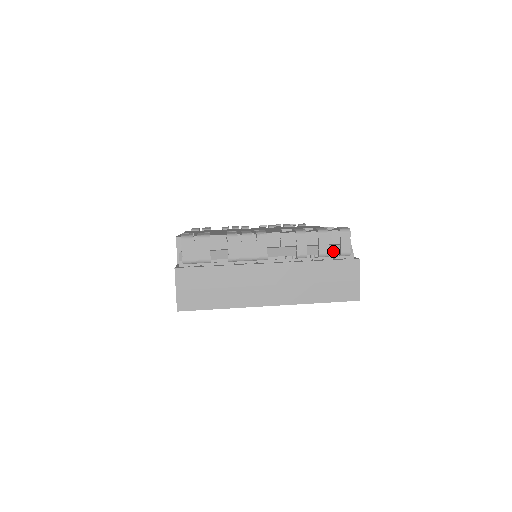
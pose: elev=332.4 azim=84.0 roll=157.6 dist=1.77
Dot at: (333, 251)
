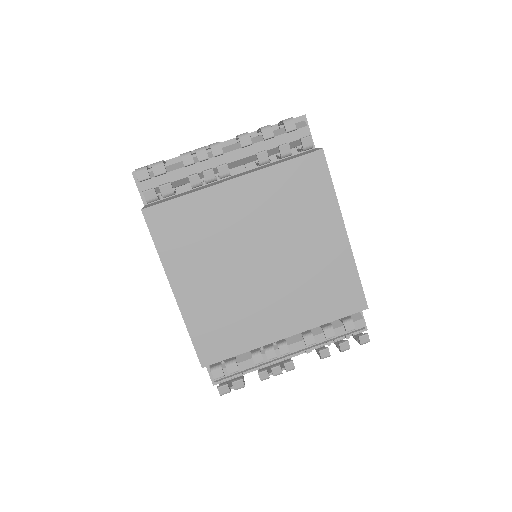
Dot at: (348, 335)
